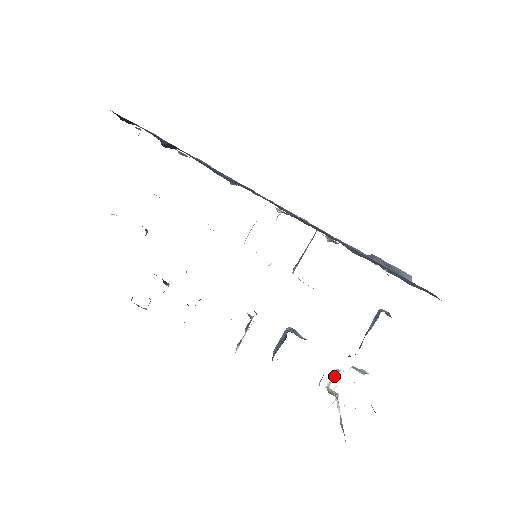
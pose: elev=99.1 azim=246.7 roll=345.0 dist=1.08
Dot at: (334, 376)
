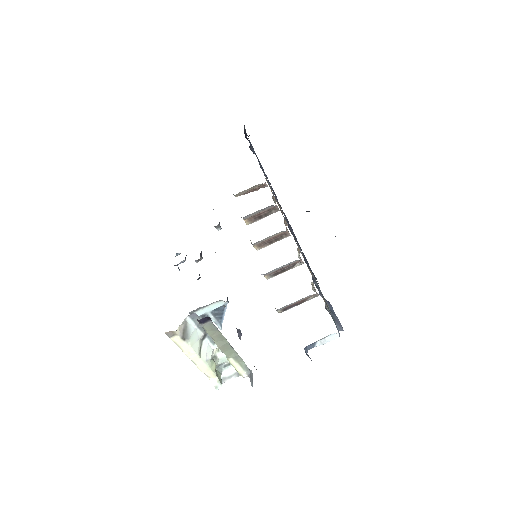
Dot at: (233, 376)
